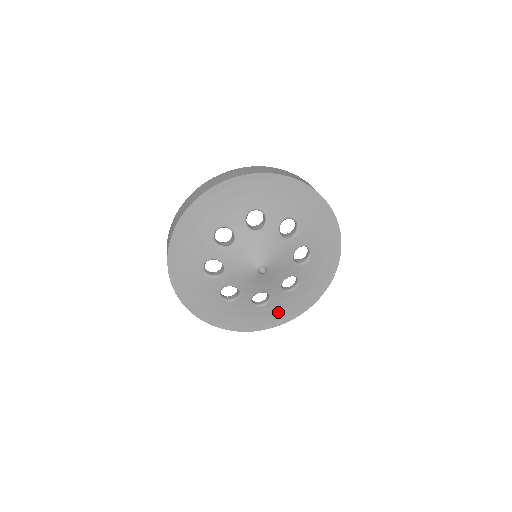
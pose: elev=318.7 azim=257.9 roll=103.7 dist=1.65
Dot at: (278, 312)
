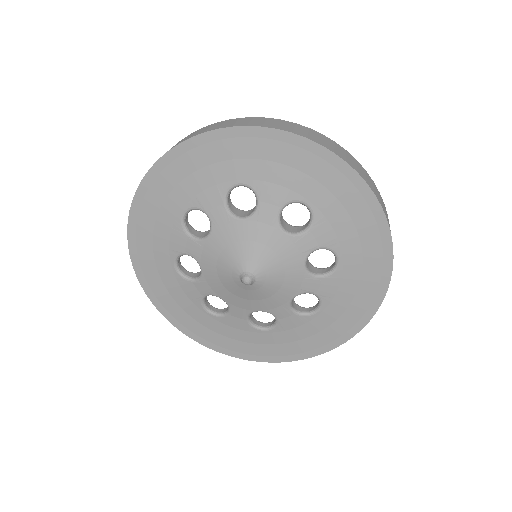
Dot at: (293, 341)
